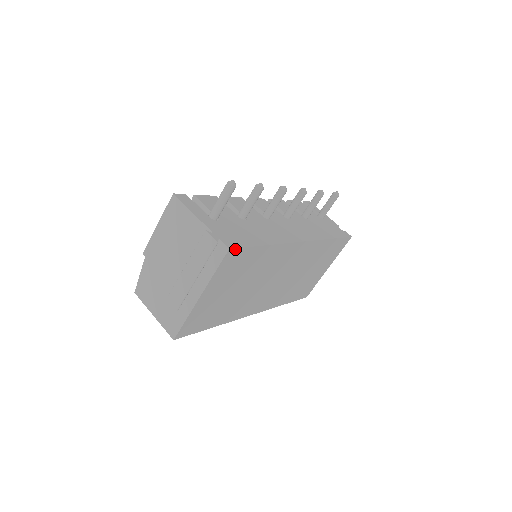
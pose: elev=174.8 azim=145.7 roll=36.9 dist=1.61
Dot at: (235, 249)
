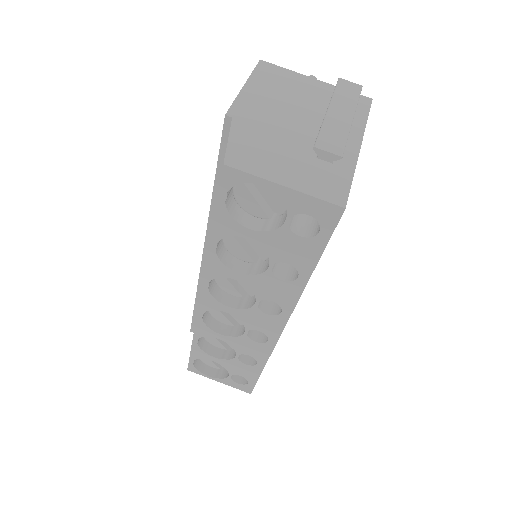
Dot at: occluded
